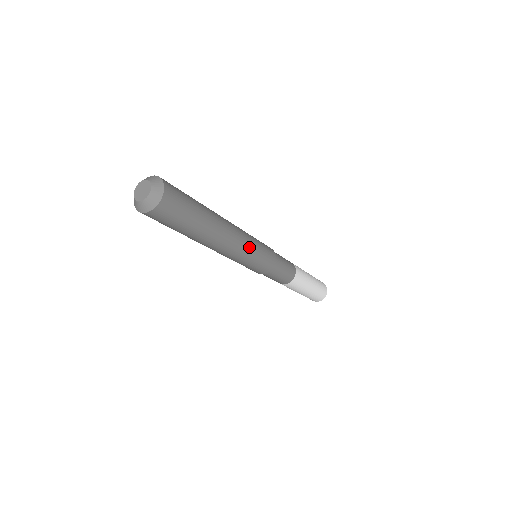
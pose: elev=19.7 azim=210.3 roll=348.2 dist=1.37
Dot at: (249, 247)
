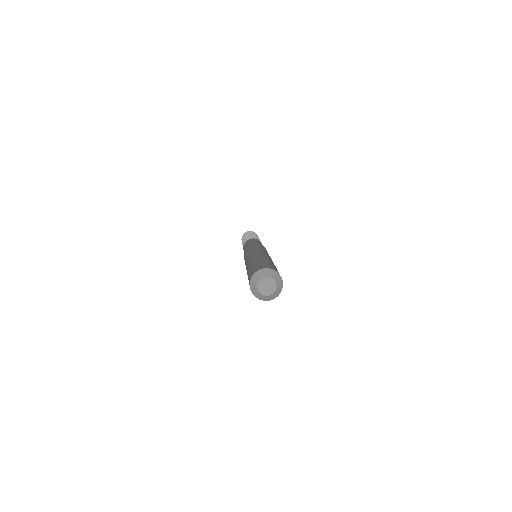
Dot at: occluded
